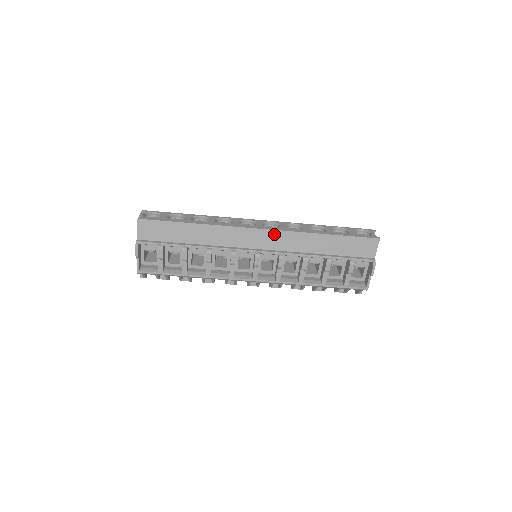
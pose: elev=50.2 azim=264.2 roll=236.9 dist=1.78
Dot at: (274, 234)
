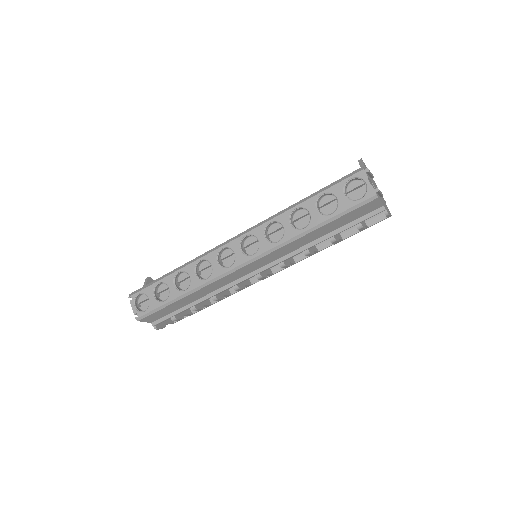
Dot at: (260, 259)
